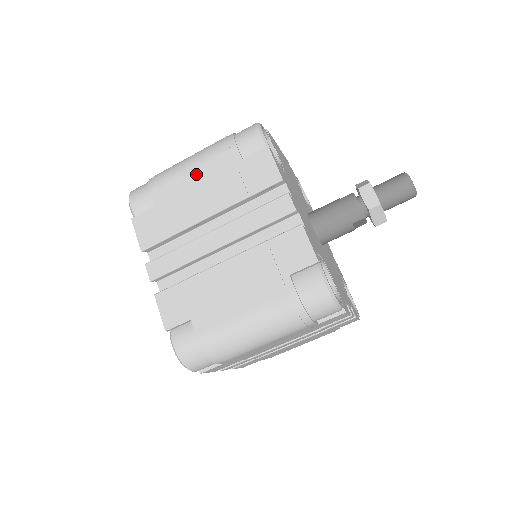
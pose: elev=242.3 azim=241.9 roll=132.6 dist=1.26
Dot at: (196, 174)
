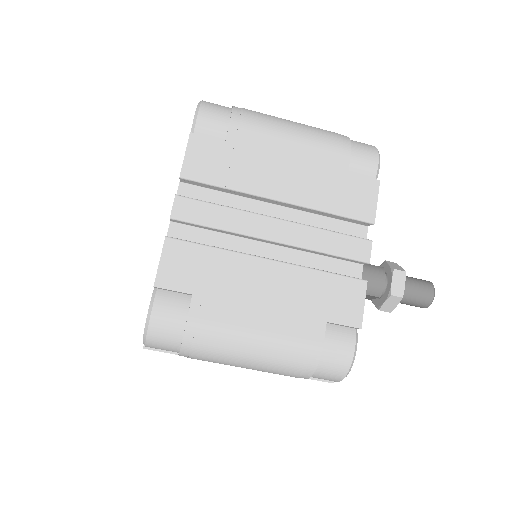
Dot at: (294, 147)
